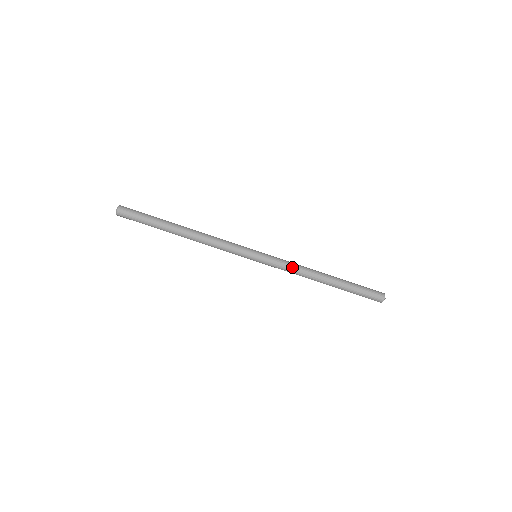
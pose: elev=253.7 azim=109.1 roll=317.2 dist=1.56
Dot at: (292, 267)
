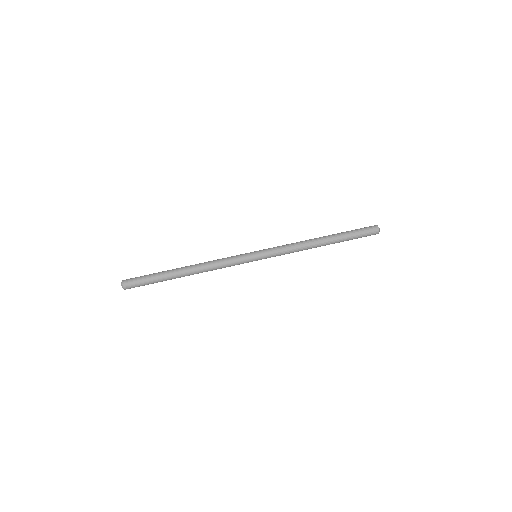
Dot at: (290, 247)
